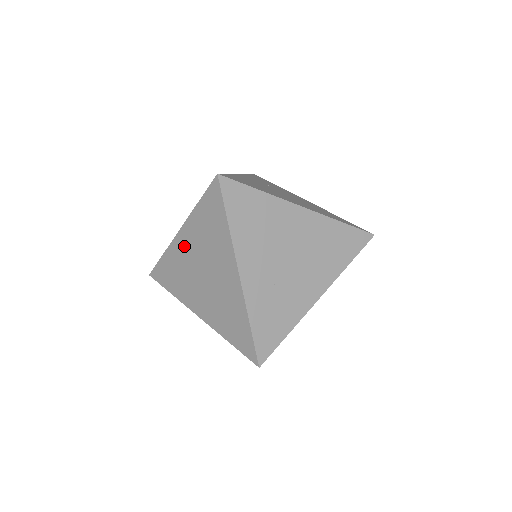
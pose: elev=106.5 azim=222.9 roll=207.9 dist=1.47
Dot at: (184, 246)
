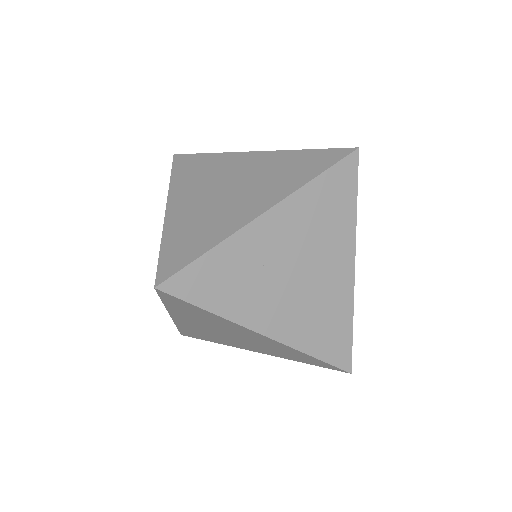
Dot at: (243, 162)
